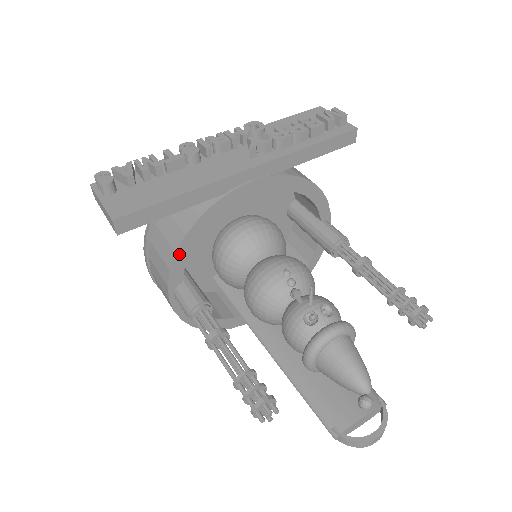
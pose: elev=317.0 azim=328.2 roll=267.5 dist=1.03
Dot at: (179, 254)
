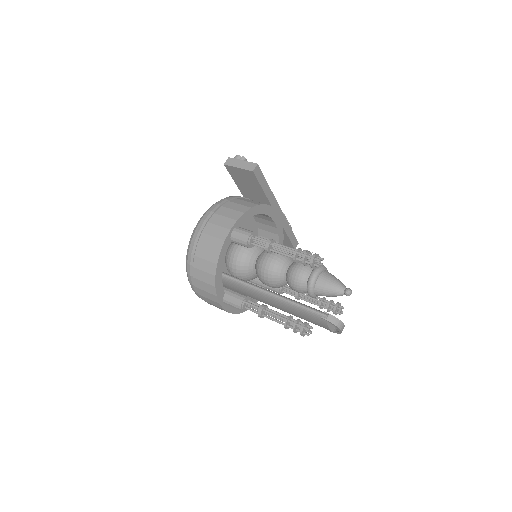
Dot at: (251, 210)
